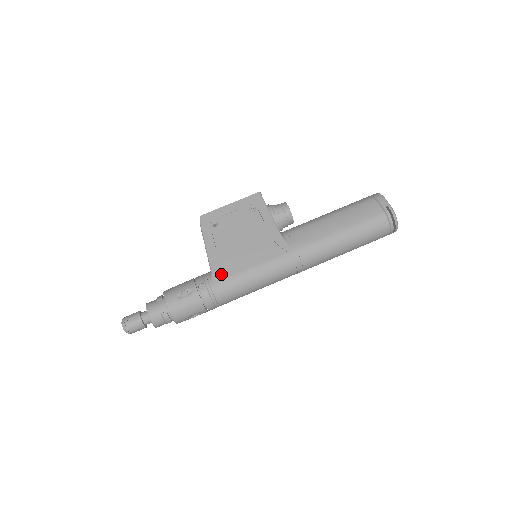
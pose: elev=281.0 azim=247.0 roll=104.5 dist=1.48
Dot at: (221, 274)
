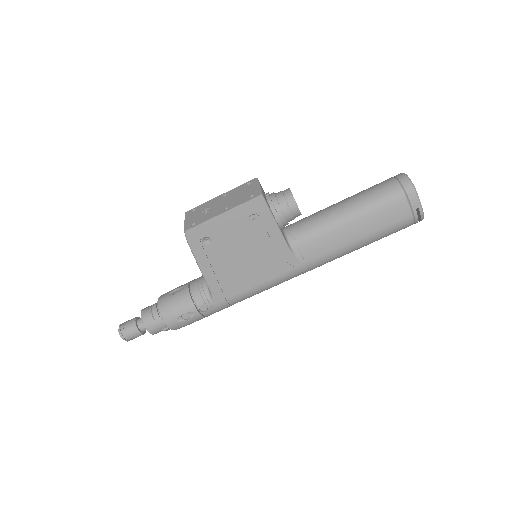
Dot at: (223, 296)
